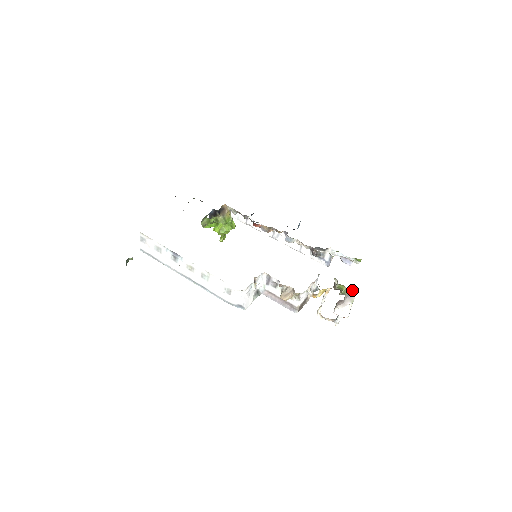
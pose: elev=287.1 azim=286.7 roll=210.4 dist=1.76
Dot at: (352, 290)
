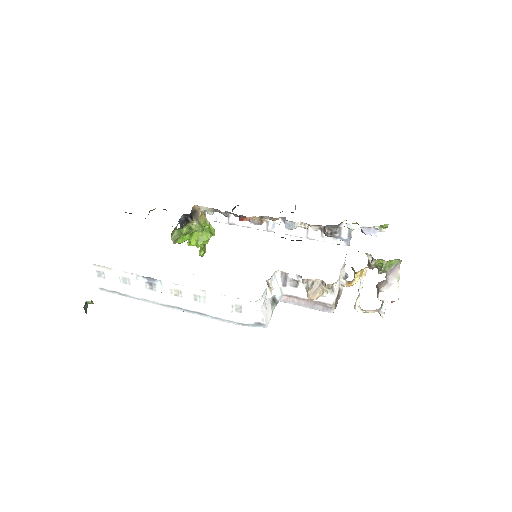
Dot at: (394, 263)
